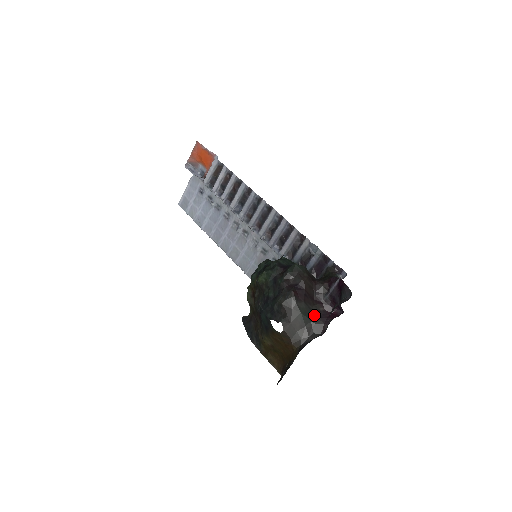
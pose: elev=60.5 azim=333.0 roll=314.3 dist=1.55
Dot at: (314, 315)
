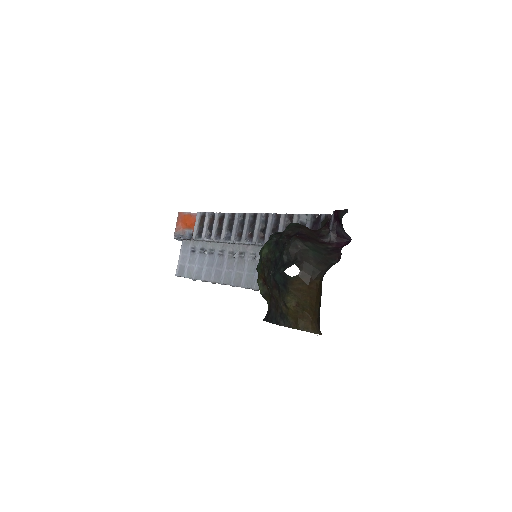
Dot at: (324, 251)
